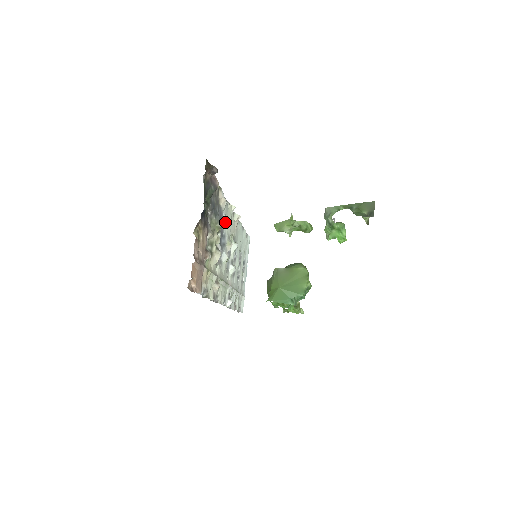
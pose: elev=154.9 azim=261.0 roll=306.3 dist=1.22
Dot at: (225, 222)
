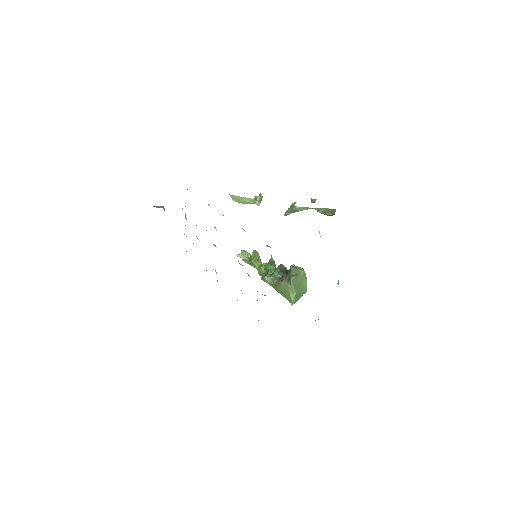
Dot at: occluded
